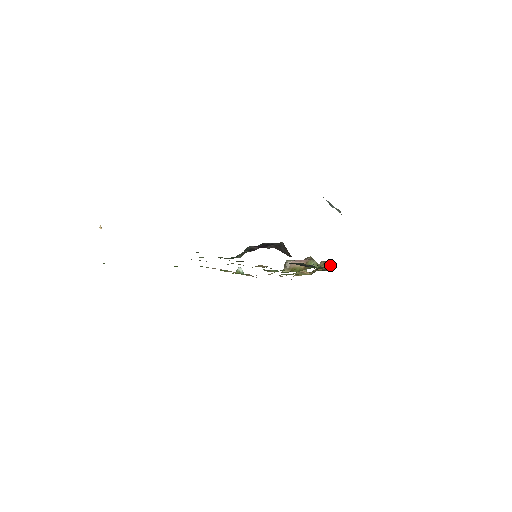
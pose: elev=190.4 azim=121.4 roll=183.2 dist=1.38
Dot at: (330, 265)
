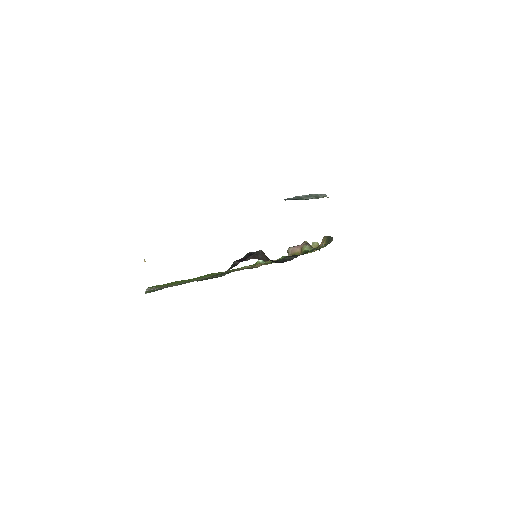
Dot at: (322, 244)
